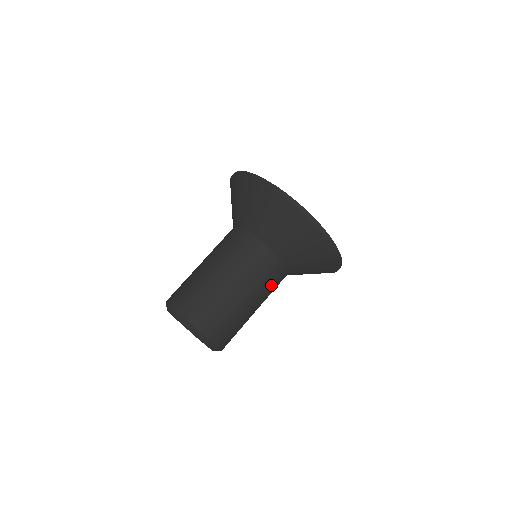
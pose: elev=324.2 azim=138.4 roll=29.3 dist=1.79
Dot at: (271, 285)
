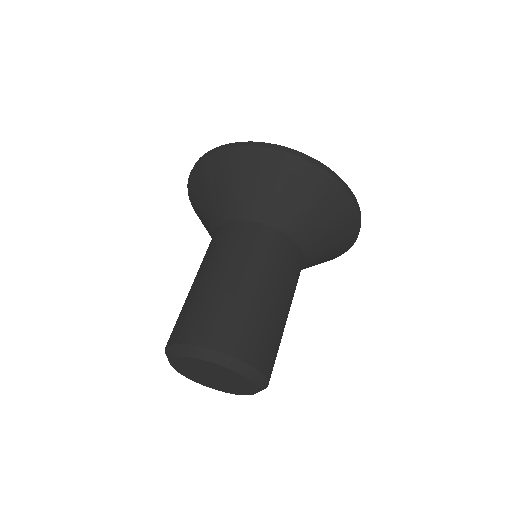
Dot at: (296, 281)
